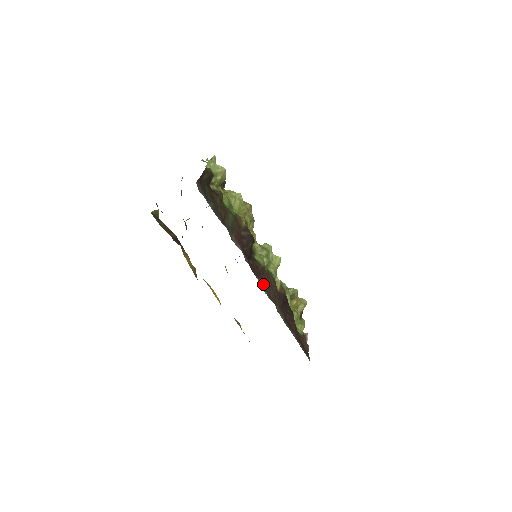
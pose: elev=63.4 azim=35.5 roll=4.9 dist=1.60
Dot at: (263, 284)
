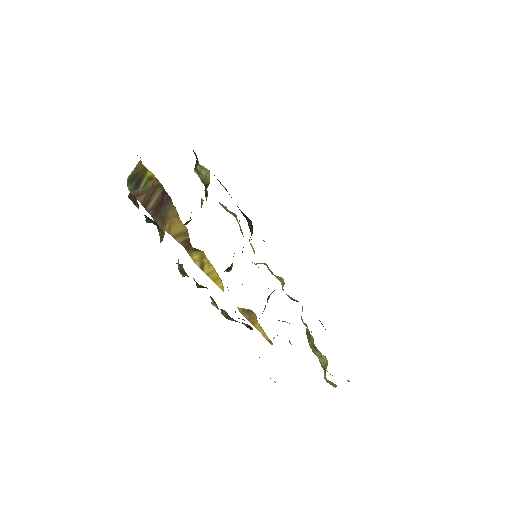
Dot at: occluded
